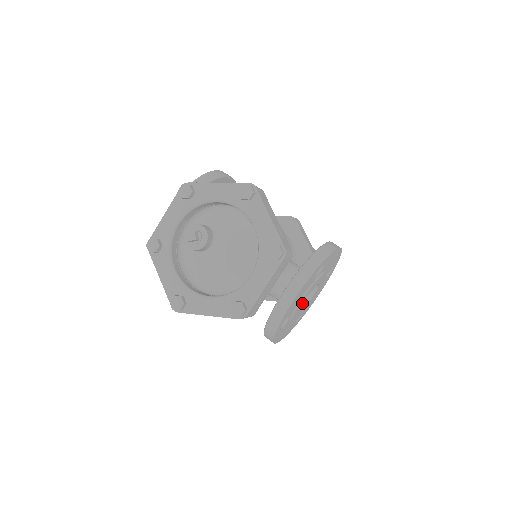
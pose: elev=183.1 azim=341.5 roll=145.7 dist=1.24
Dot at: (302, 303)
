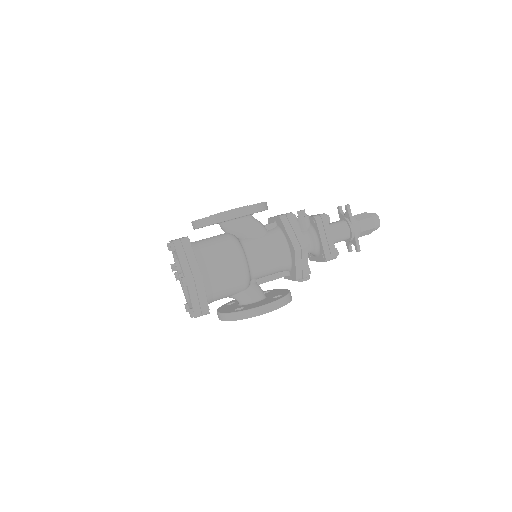
Dot at: occluded
